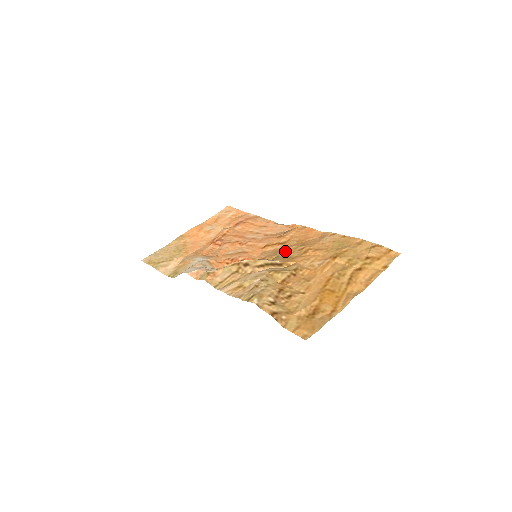
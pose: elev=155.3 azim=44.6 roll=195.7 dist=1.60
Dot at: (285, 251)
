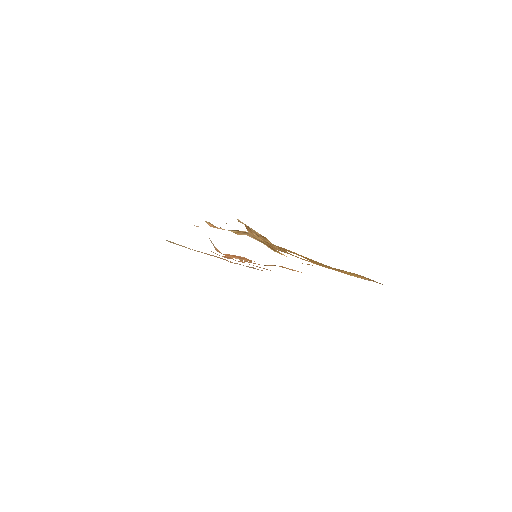
Dot at: occluded
